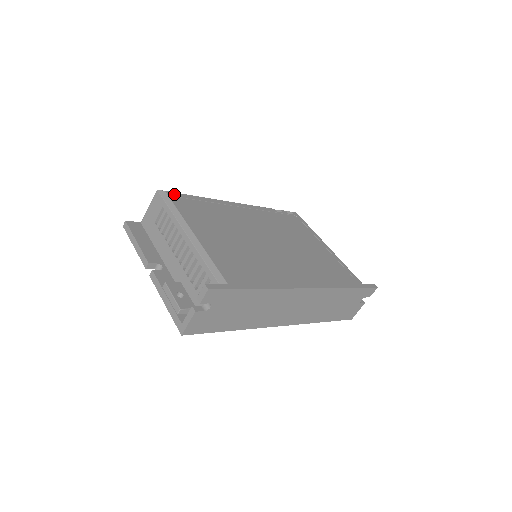
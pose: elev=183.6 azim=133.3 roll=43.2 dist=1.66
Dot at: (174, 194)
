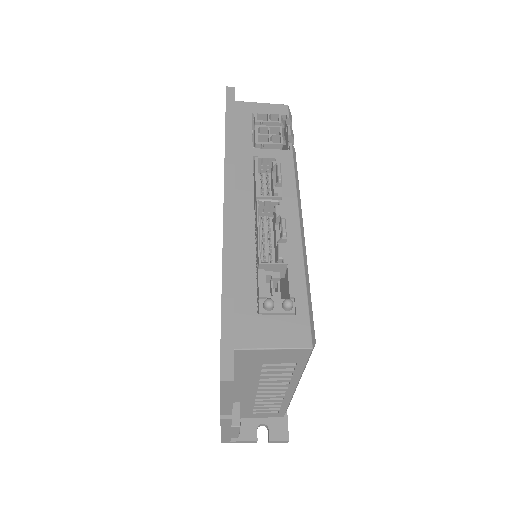
Dot at: (314, 331)
